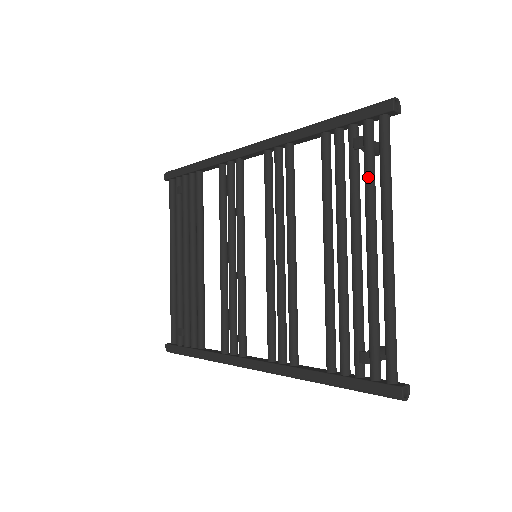
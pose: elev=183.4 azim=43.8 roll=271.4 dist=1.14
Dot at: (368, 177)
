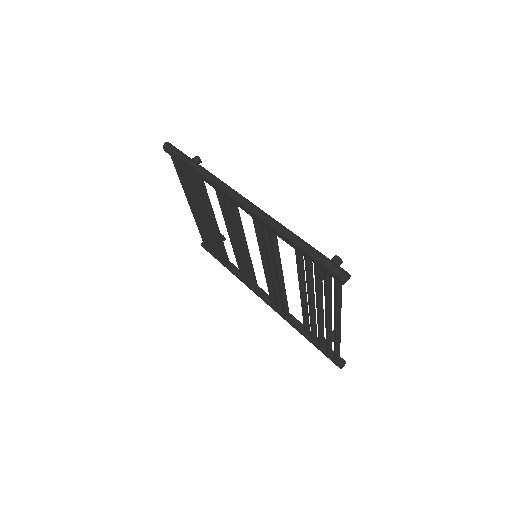
Dot at: (326, 295)
